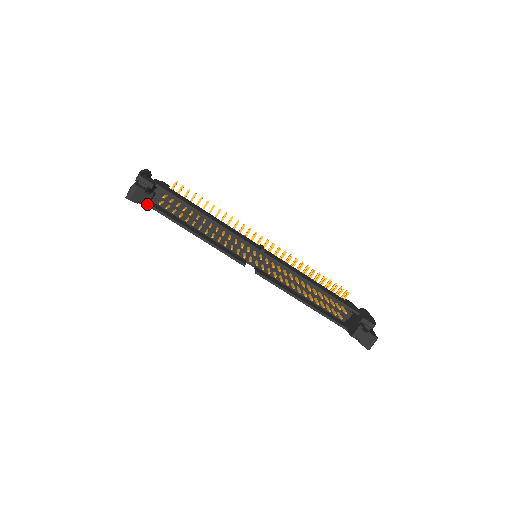
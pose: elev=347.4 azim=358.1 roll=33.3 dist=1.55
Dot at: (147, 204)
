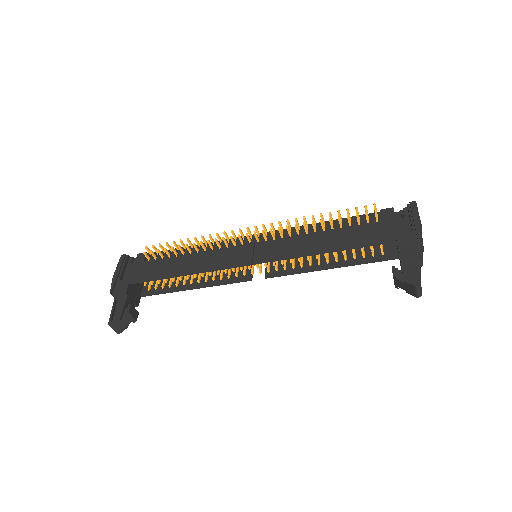
Dot at: (134, 319)
